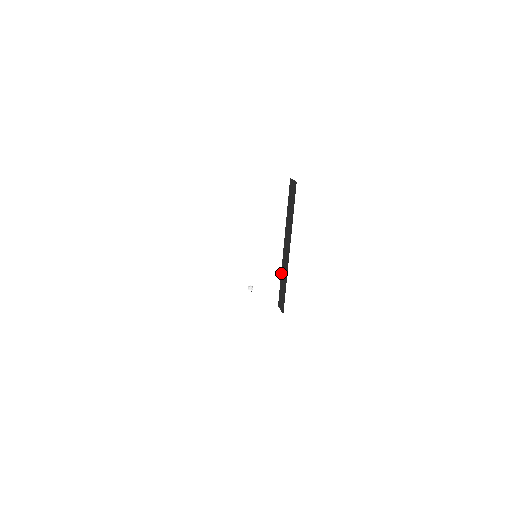
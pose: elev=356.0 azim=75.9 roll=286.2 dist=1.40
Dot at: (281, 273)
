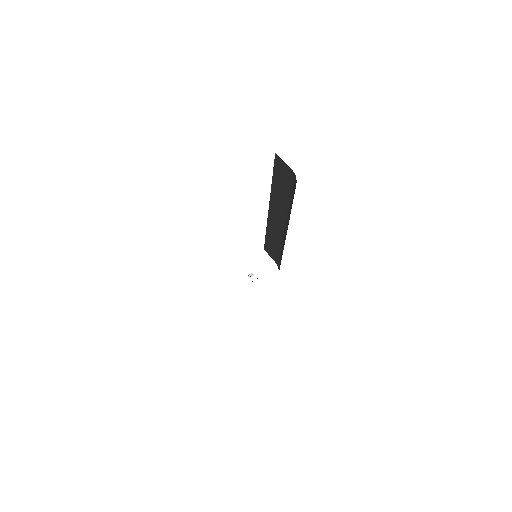
Dot at: (267, 229)
